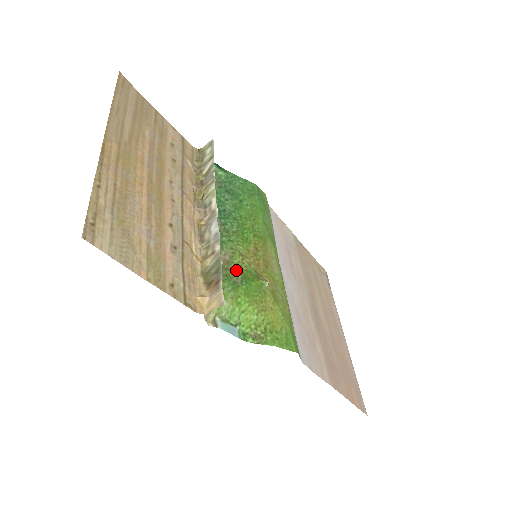
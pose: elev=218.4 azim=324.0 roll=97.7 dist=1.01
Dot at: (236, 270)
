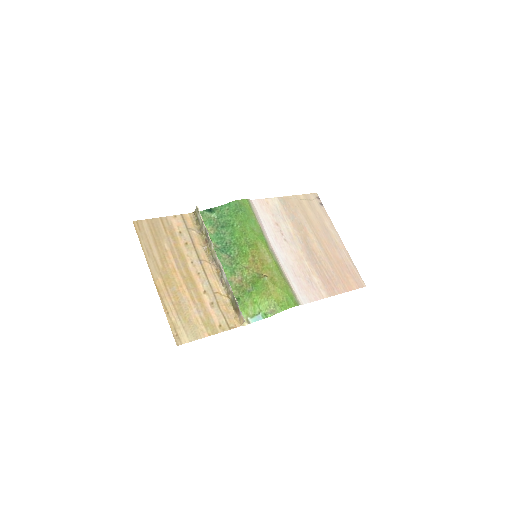
Dot at: (247, 282)
